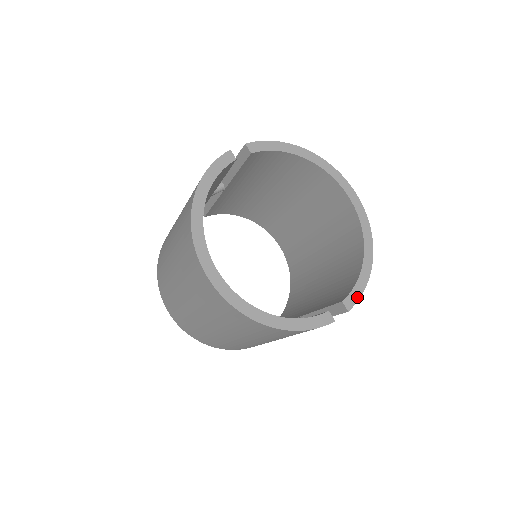
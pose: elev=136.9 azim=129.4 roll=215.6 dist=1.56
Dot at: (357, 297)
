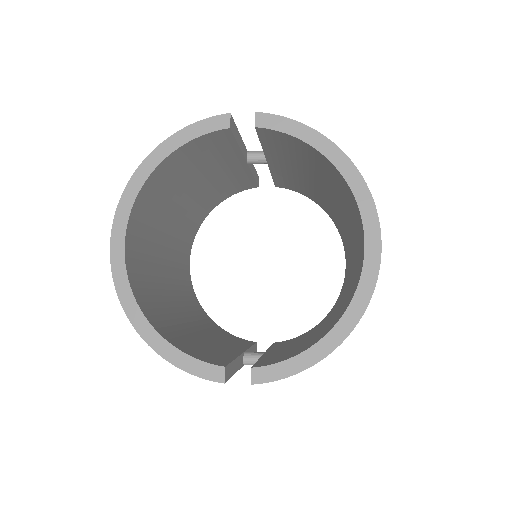
Dot at: (277, 376)
